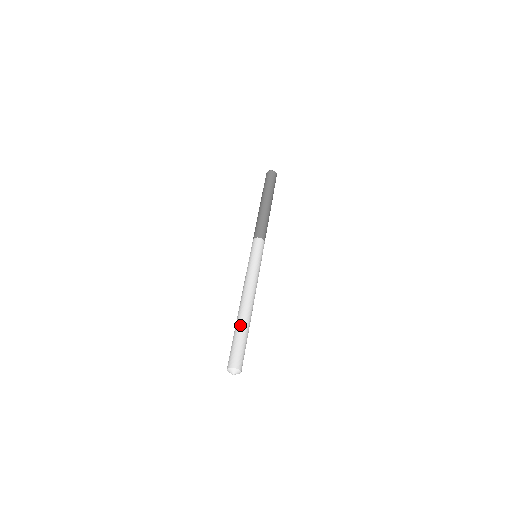
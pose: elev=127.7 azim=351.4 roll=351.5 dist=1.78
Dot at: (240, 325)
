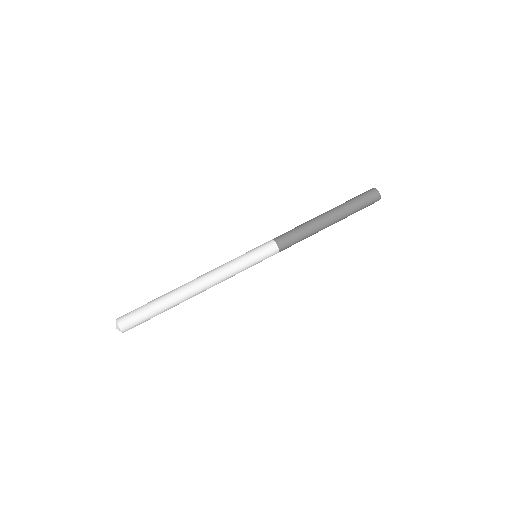
Dot at: (165, 300)
